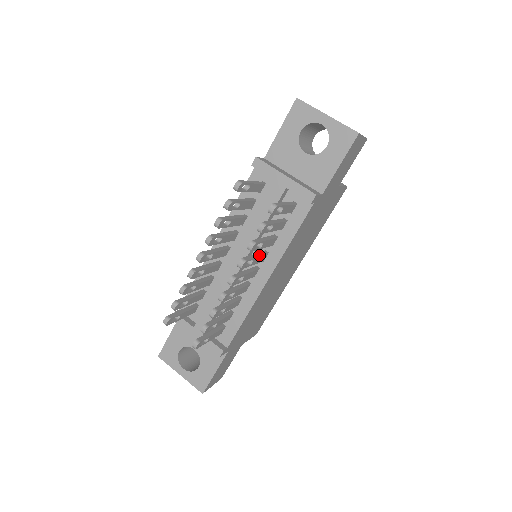
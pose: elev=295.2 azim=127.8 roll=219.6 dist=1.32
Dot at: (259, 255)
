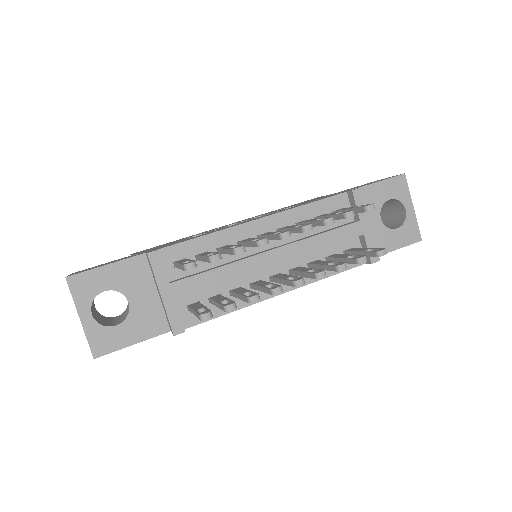
Dot at: occluded
